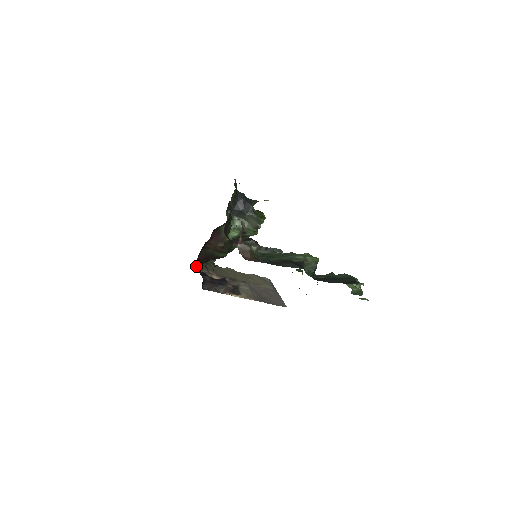
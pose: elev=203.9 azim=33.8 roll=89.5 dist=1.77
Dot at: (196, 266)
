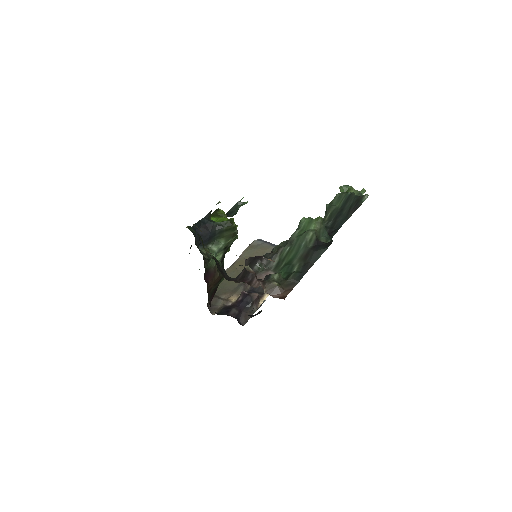
Dot at: (208, 306)
